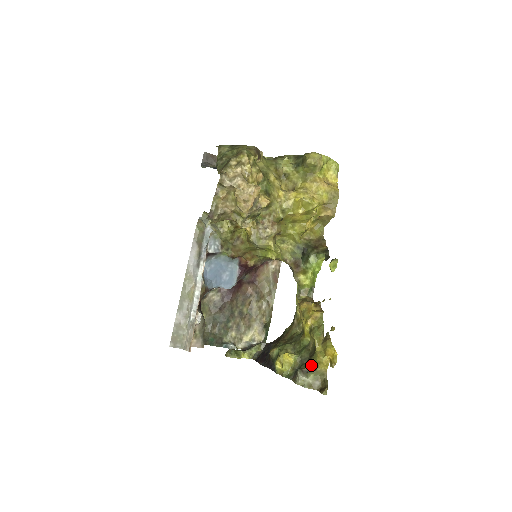
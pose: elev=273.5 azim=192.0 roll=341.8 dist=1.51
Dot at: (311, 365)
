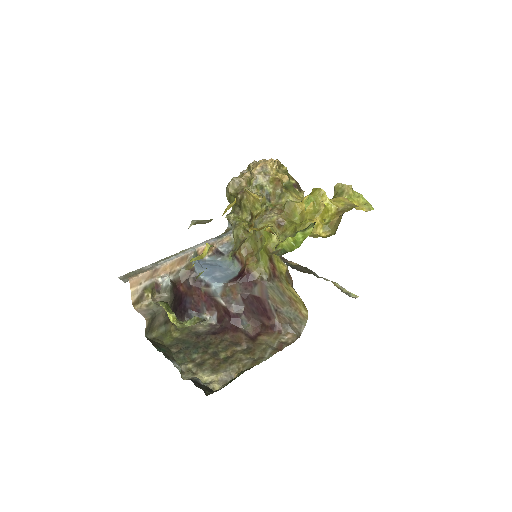
Dot at: occluded
